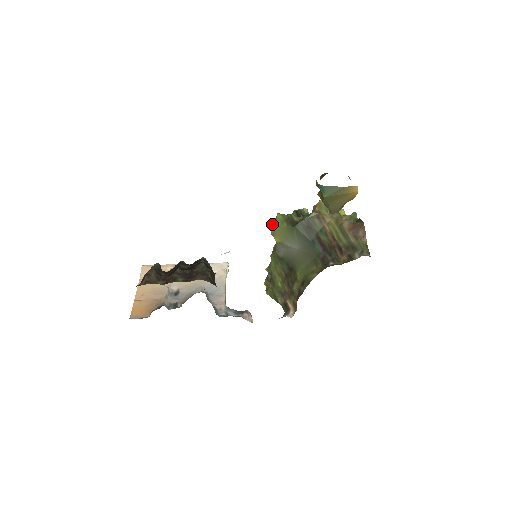
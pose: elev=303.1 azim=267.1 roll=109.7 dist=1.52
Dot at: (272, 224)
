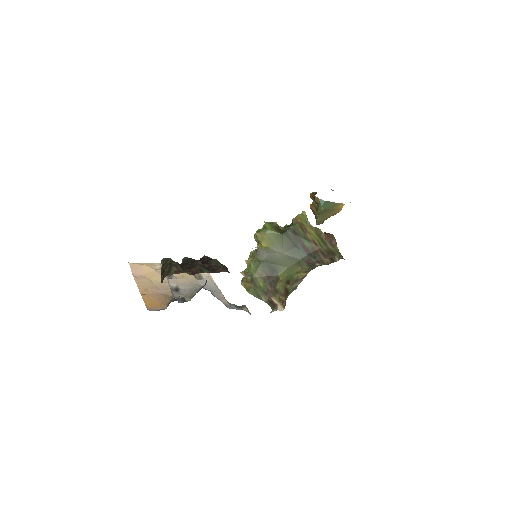
Dot at: (261, 231)
